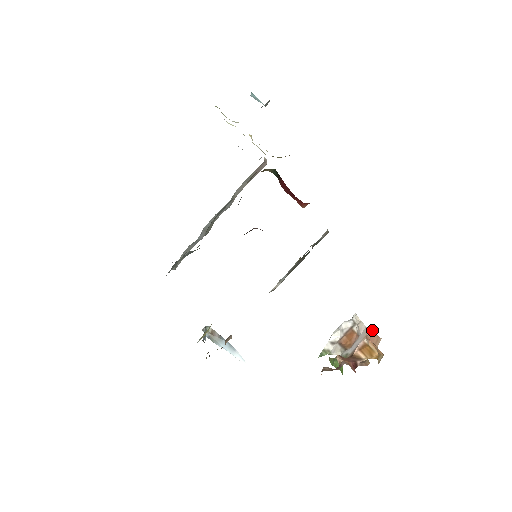
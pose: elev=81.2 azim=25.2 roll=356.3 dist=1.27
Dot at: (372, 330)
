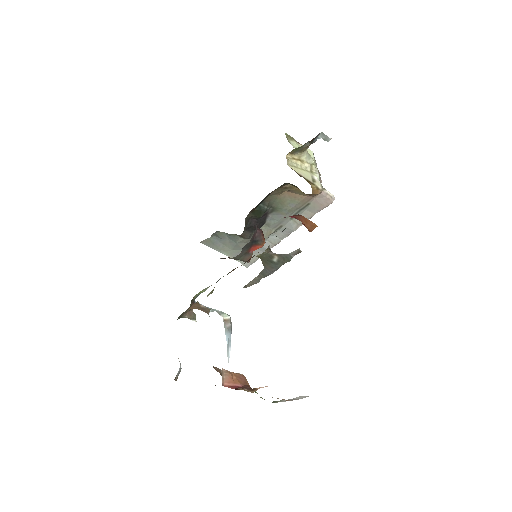
Dot at: occluded
